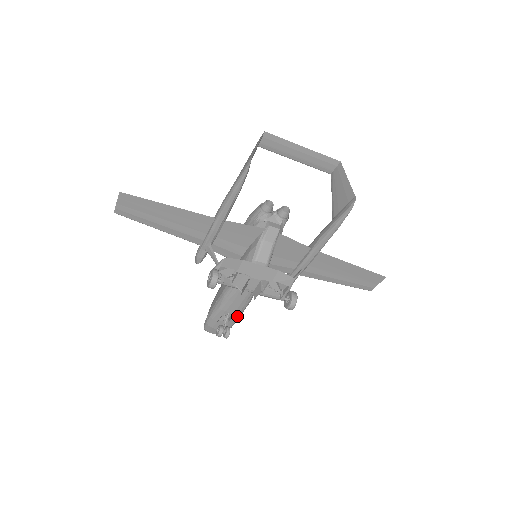
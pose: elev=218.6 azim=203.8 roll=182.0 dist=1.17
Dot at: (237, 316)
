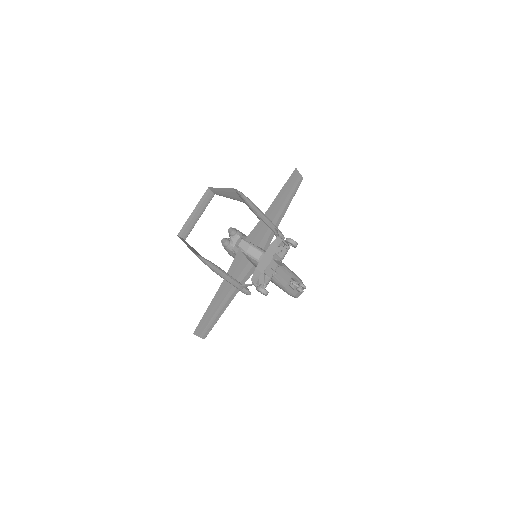
Dot at: (293, 276)
